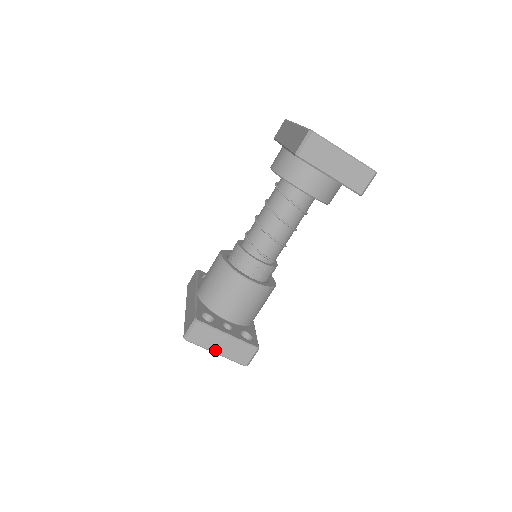
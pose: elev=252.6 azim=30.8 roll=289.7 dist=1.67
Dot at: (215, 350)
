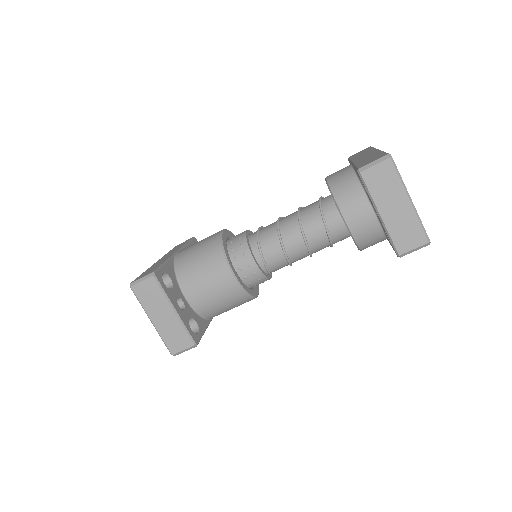
Dot at: (152, 317)
